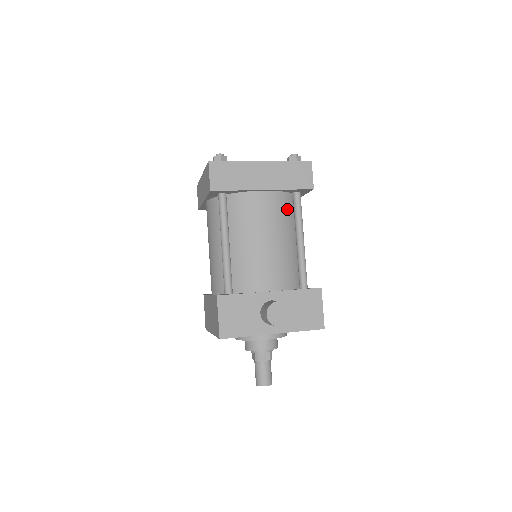
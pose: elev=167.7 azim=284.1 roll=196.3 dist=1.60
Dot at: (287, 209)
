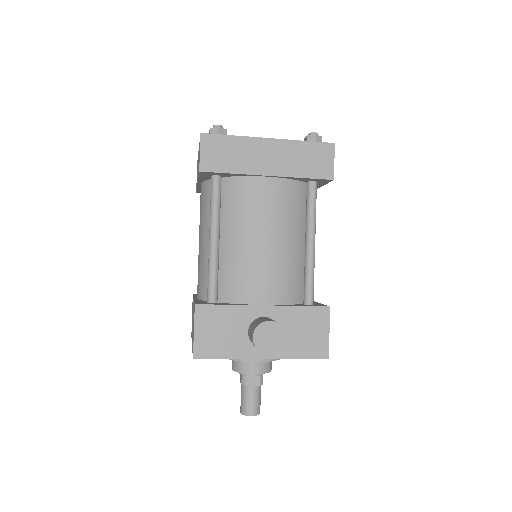
Dot at: (297, 202)
